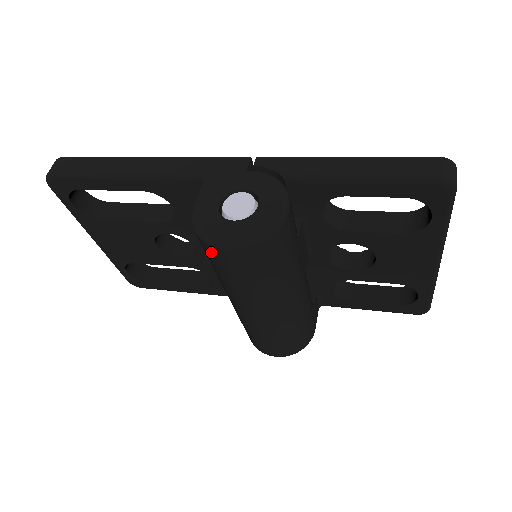
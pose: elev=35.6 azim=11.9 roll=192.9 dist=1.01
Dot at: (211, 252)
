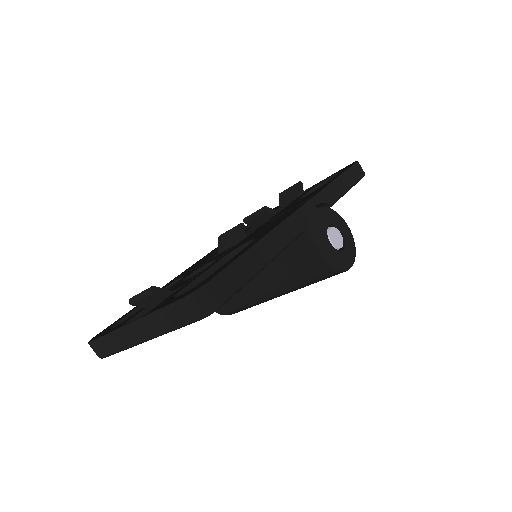
Dot at: occluded
